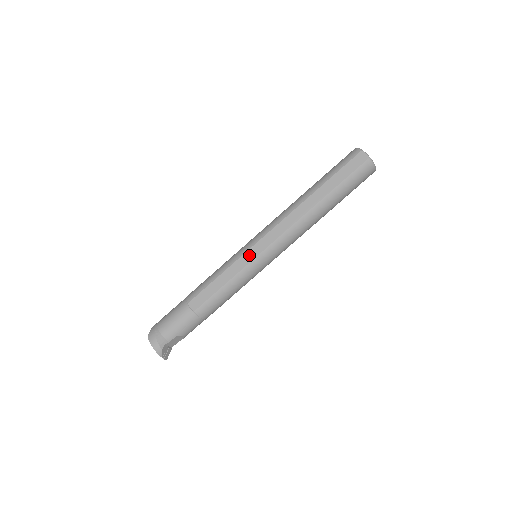
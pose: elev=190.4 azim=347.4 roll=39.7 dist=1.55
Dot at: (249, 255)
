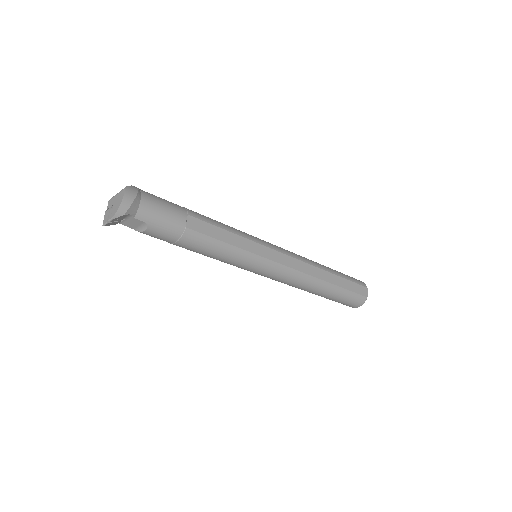
Dot at: (263, 250)
